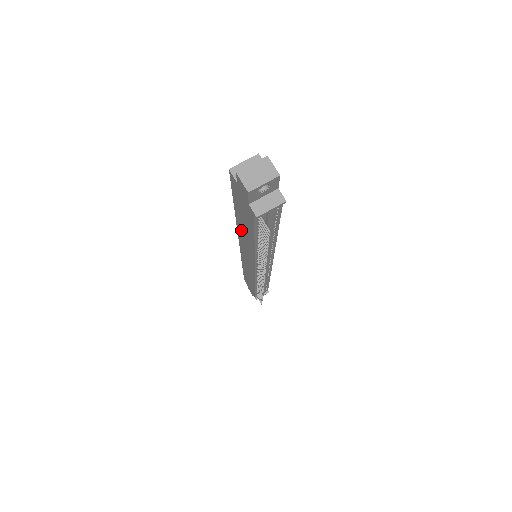
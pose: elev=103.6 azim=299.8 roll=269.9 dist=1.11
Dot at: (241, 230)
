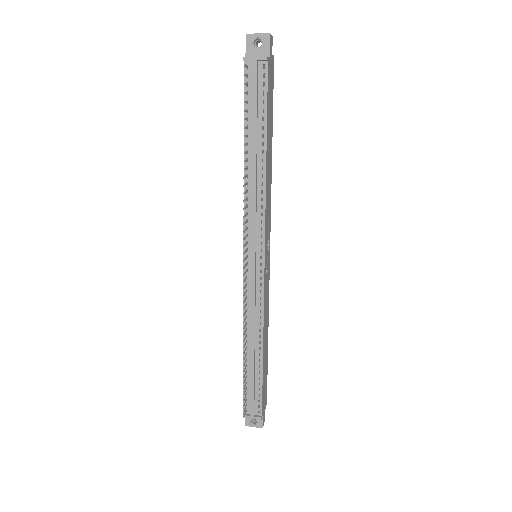
Dot at: occluded
